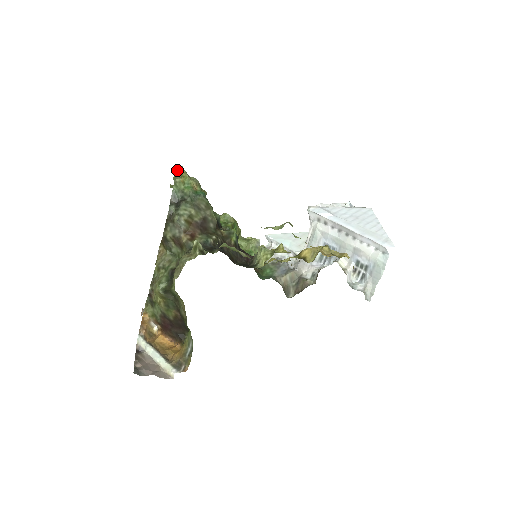
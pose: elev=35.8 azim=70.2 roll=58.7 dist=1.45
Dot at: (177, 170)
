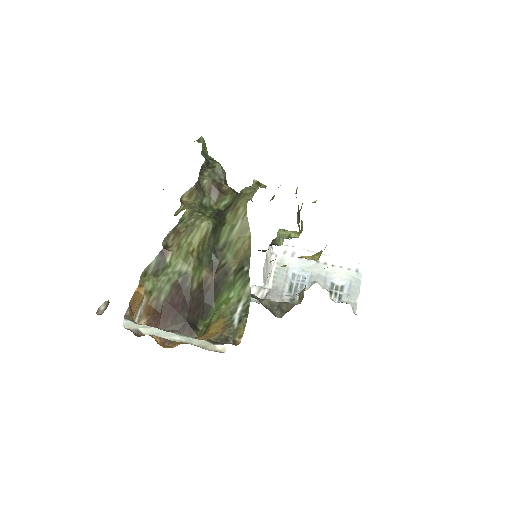
Dot at: (199, 138)
